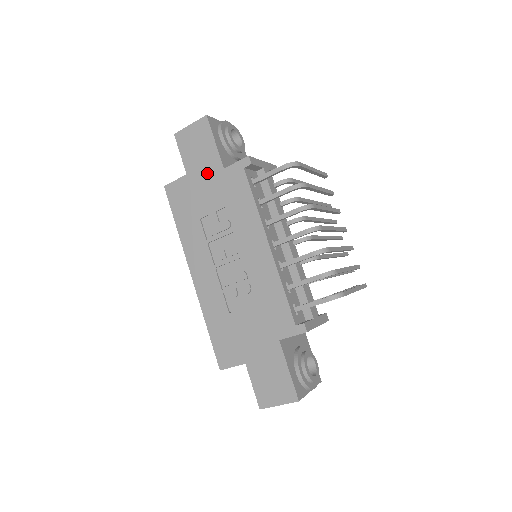
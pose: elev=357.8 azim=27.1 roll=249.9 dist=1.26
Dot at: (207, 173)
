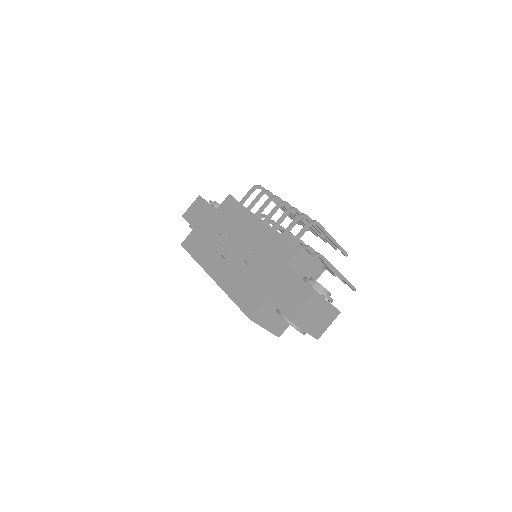
Dot at: (207, 218)
